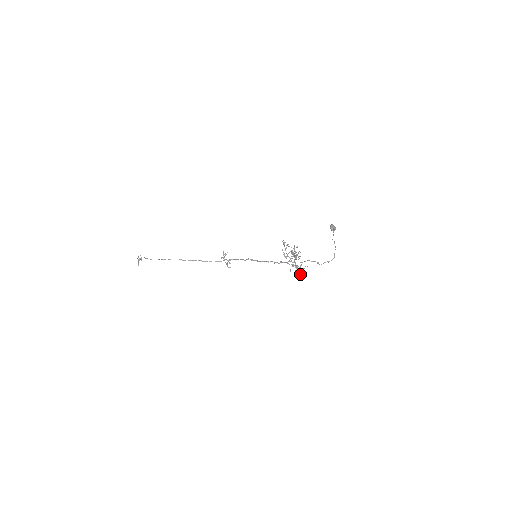
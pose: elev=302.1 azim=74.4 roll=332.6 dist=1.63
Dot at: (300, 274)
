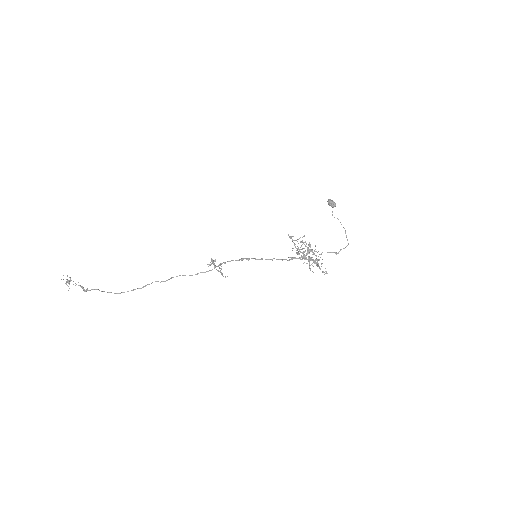
Dot at: (323, 272)
